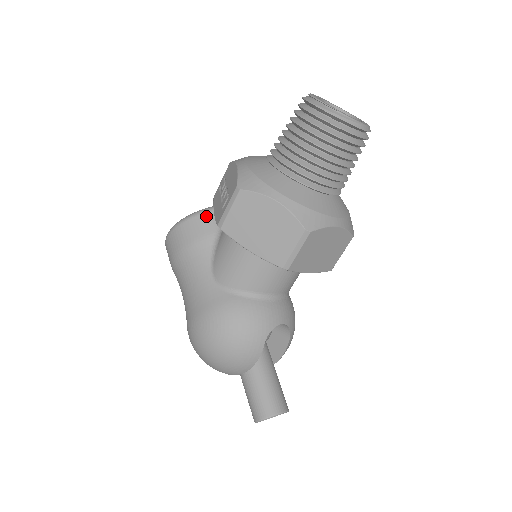
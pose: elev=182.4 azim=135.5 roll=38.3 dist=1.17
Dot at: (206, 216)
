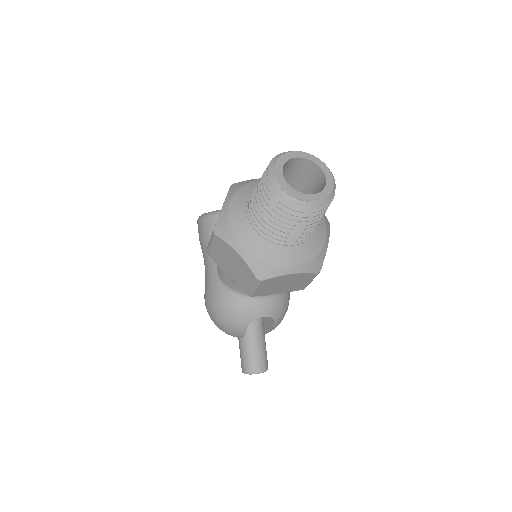
Dot at: occluded
